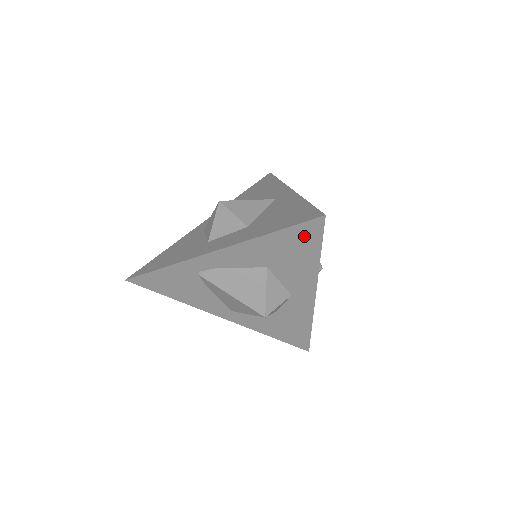
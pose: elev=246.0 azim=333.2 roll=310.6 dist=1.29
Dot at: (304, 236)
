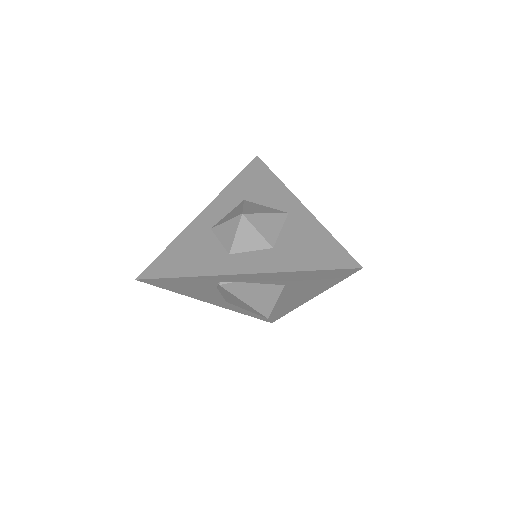
Dot at: (334, 275)
